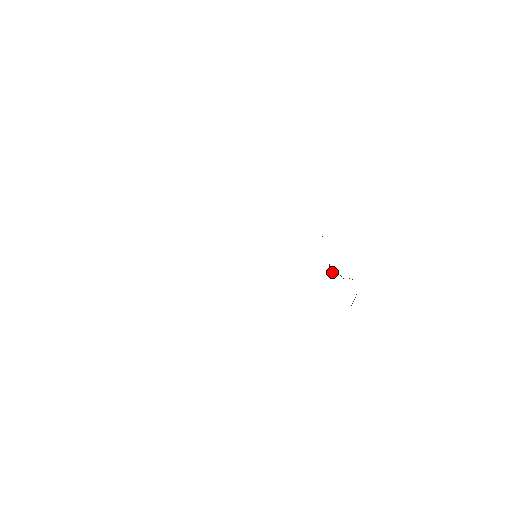
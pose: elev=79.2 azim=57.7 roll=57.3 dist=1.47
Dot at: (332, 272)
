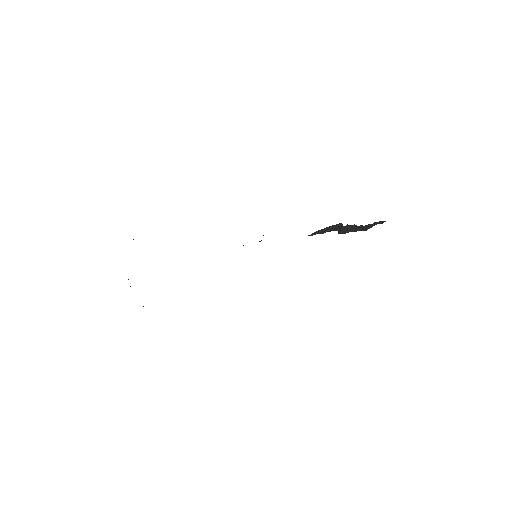
Dot at: (341, 227)
